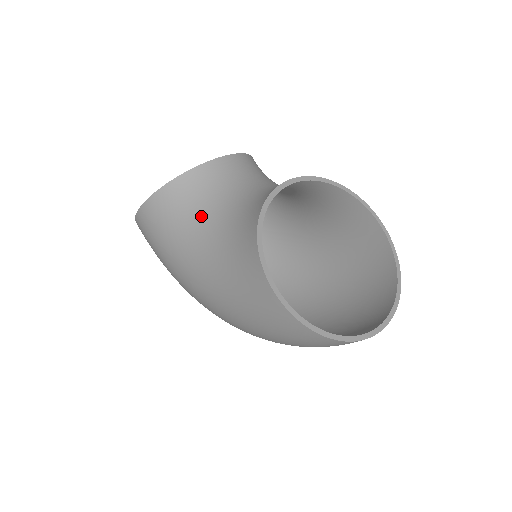
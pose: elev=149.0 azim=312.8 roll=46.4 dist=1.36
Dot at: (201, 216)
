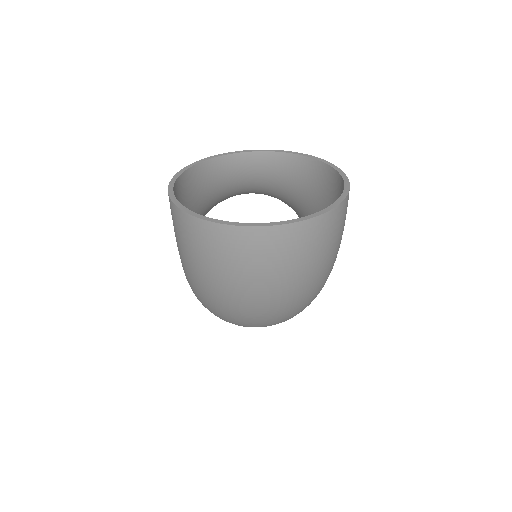
Dot at: occluded
